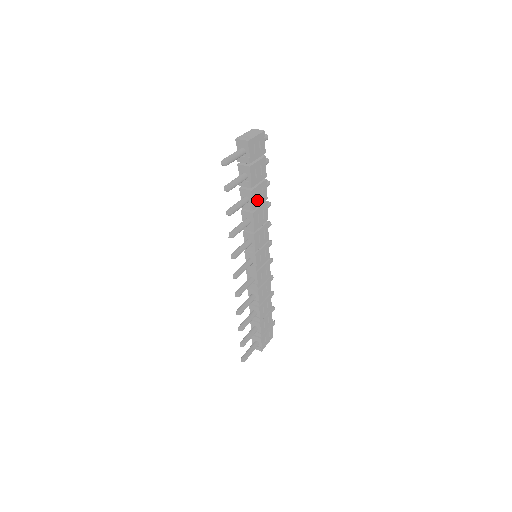
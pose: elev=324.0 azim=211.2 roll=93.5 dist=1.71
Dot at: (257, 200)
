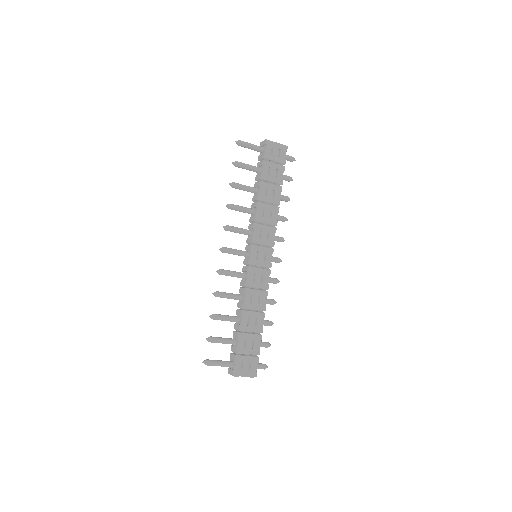
Dot at: (266, 196)
